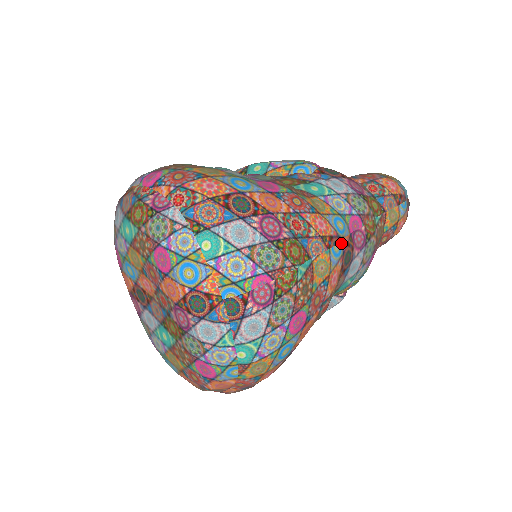
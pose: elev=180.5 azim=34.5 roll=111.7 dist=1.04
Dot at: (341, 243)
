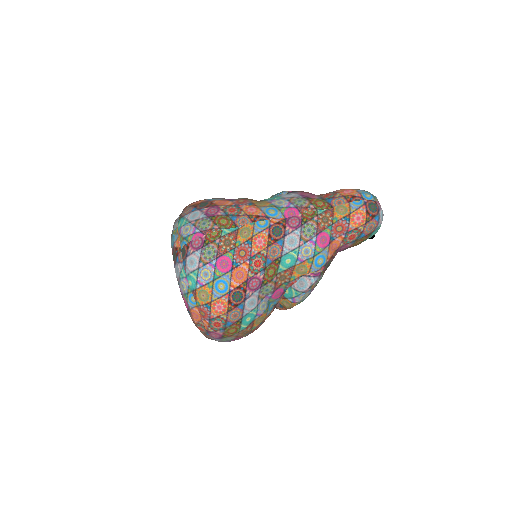
Dot at: (269, 221)
